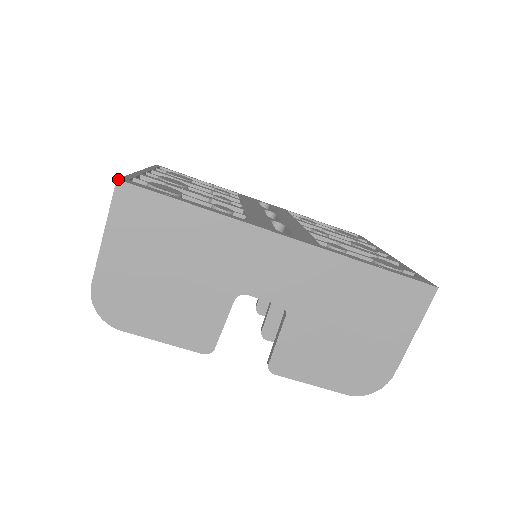
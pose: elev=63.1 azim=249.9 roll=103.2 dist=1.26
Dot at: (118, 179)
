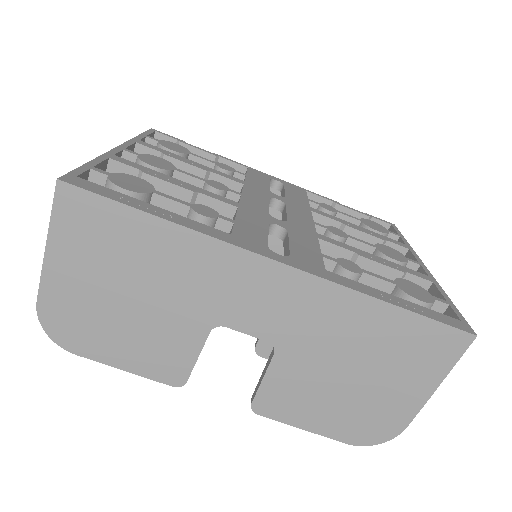
Dot at: (59, 179)
